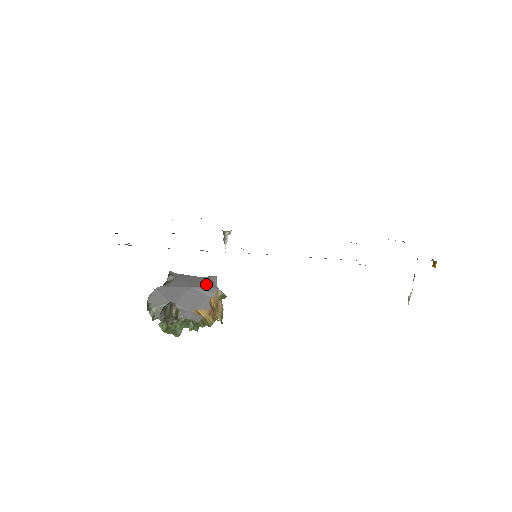
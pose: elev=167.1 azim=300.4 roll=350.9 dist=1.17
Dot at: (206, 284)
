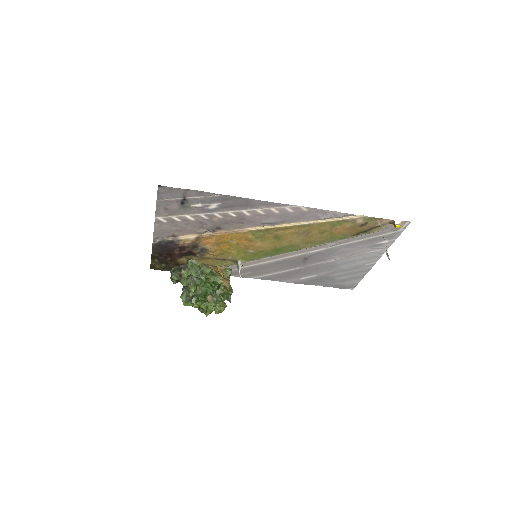
Dot at: occluded
